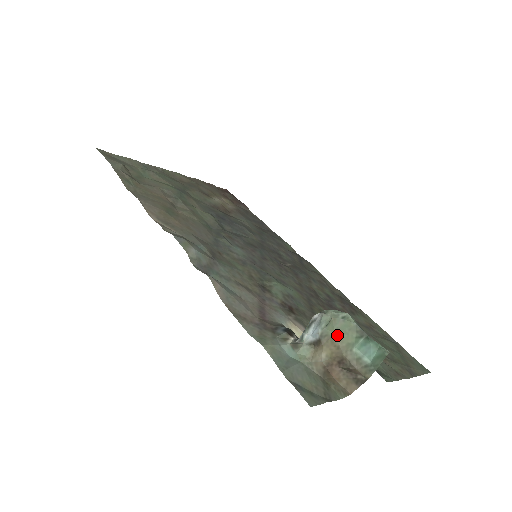
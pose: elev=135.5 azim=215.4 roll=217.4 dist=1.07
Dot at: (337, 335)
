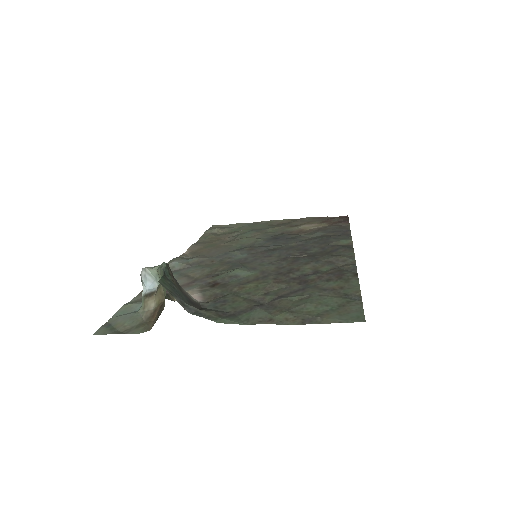
Dot at: occluded
